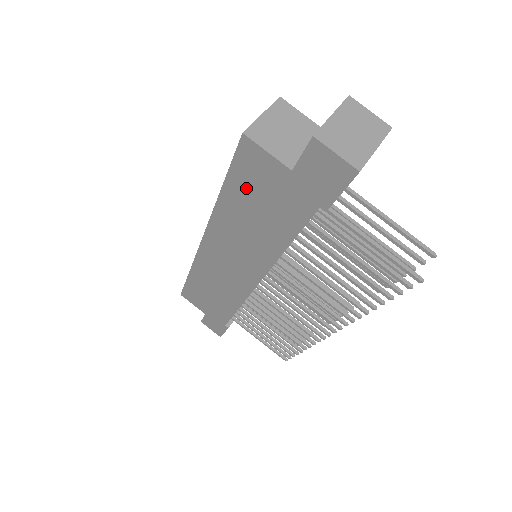
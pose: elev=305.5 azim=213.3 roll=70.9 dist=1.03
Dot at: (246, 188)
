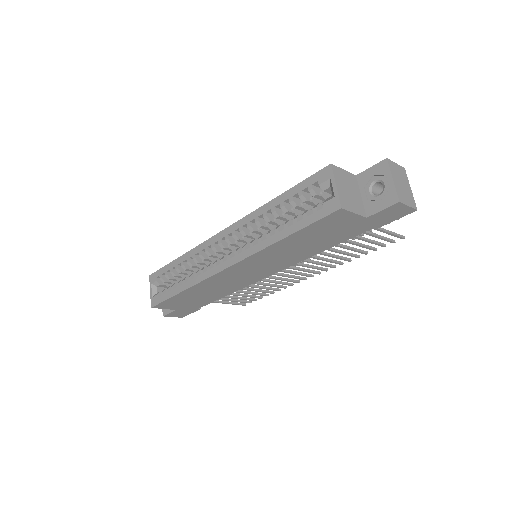
Dot at: (314, 232)
